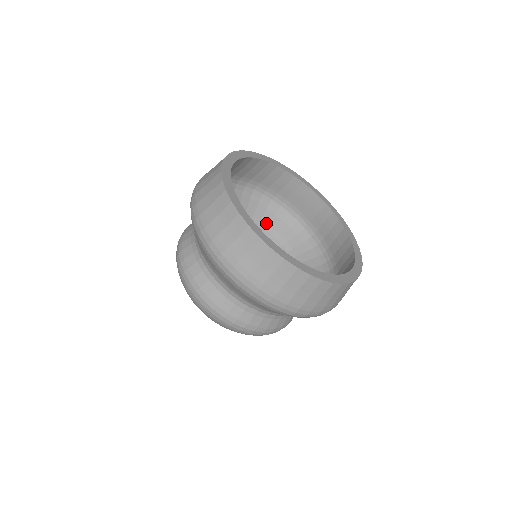
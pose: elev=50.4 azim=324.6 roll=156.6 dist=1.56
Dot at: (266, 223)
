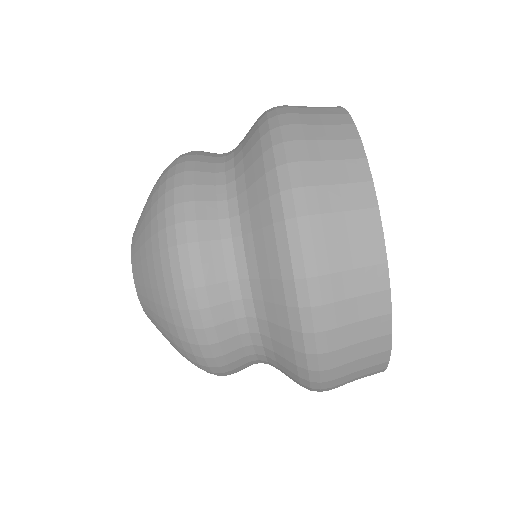
Dot at: occluded
